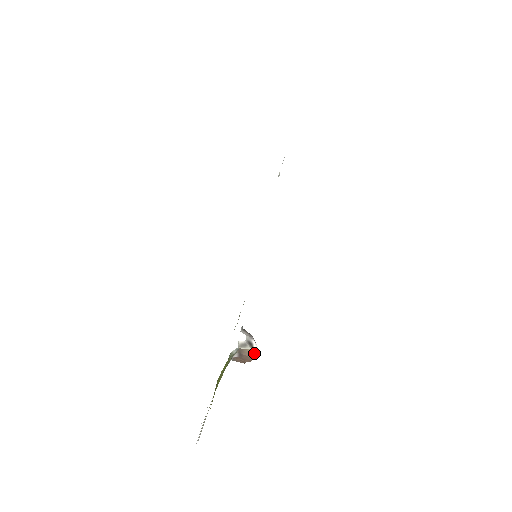
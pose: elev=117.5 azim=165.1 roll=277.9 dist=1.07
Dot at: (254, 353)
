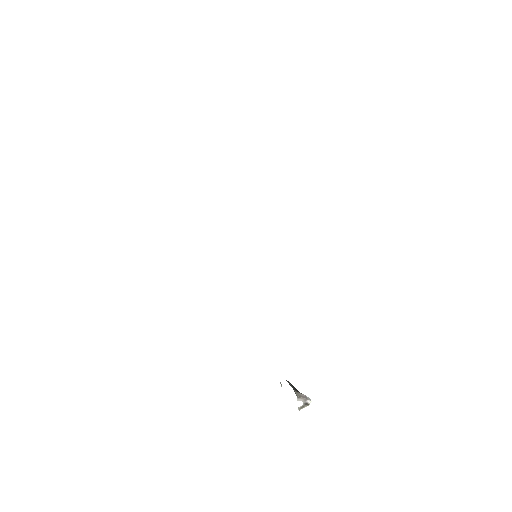
Dot at: (309, 403)
